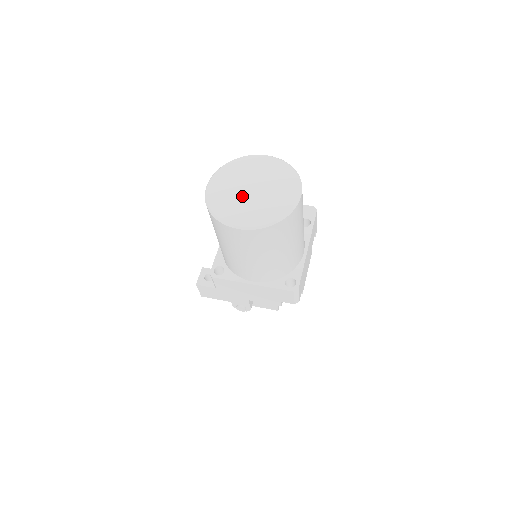
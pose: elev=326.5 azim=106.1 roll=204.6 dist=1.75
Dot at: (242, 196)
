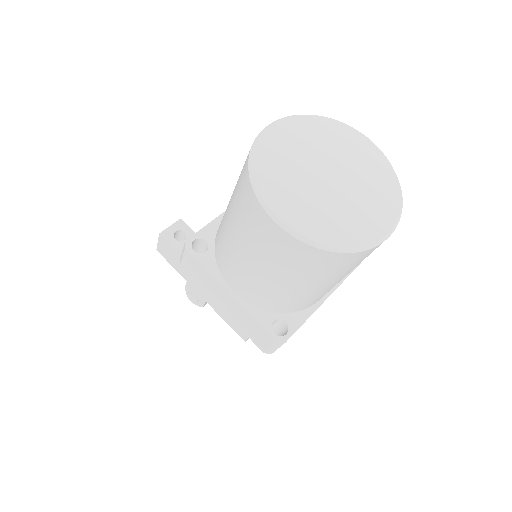
Dot at: (309, 176)
